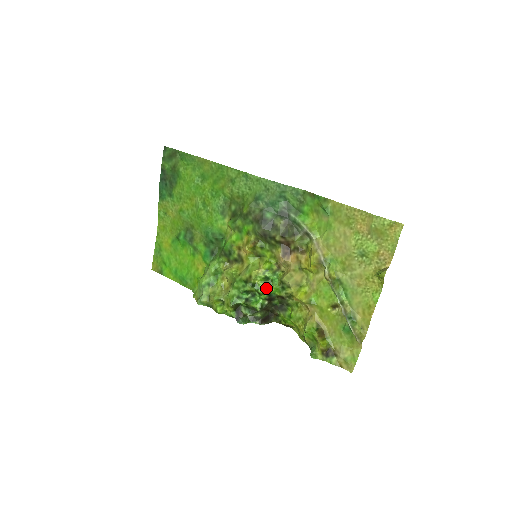
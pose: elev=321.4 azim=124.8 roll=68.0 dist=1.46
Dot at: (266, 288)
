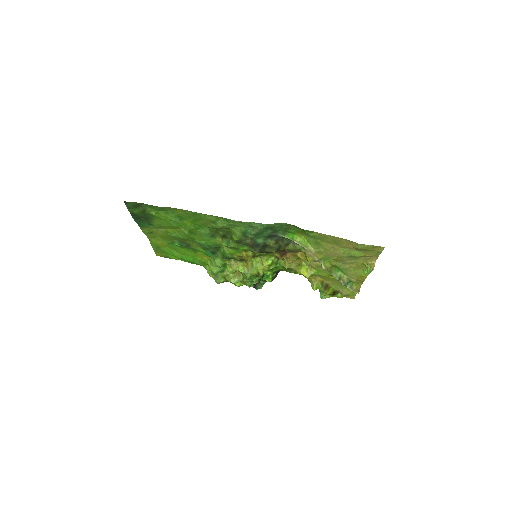
Dot at: (273, 272)
